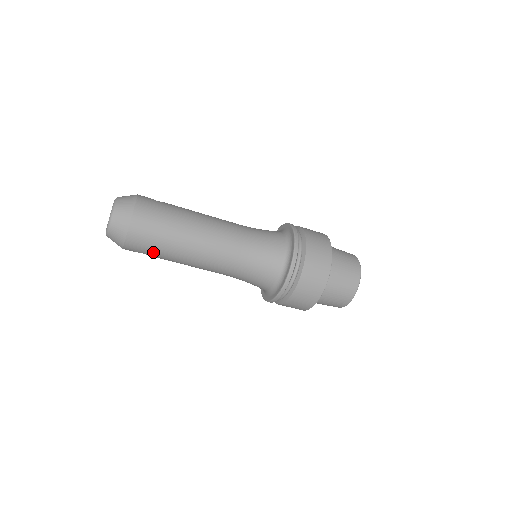
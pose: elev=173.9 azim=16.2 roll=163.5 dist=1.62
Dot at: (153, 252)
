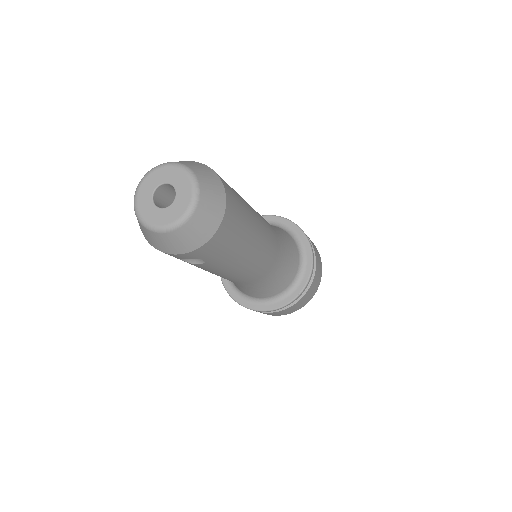
Dot at: (223, 255)
